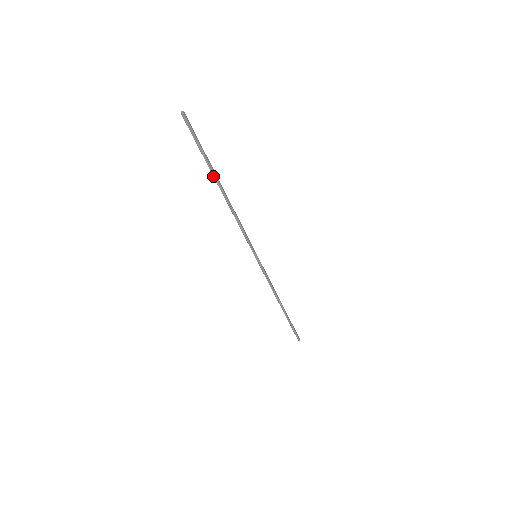
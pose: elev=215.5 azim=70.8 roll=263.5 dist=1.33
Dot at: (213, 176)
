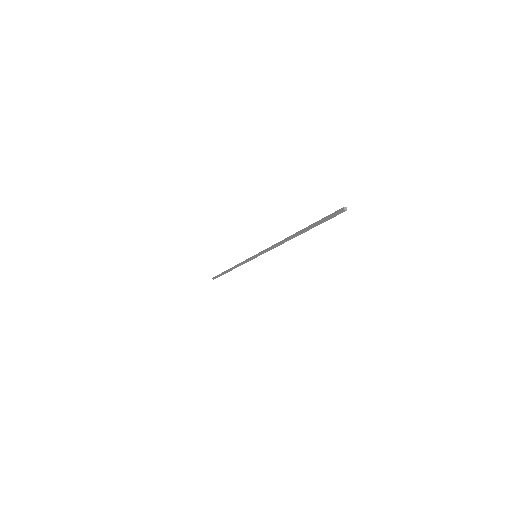
Dot at: (302, 231)
